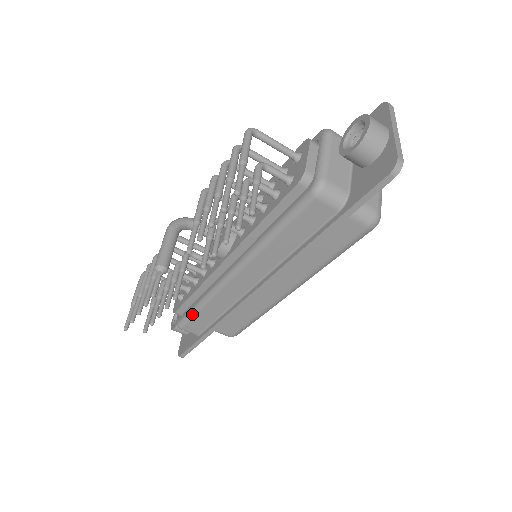
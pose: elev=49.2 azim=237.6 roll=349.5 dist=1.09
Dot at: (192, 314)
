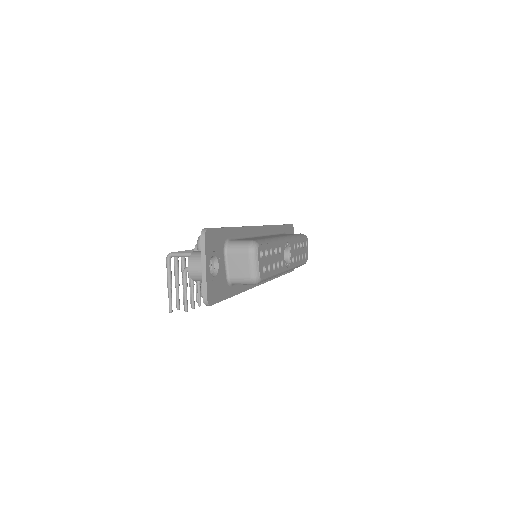
Dot at: occluded
